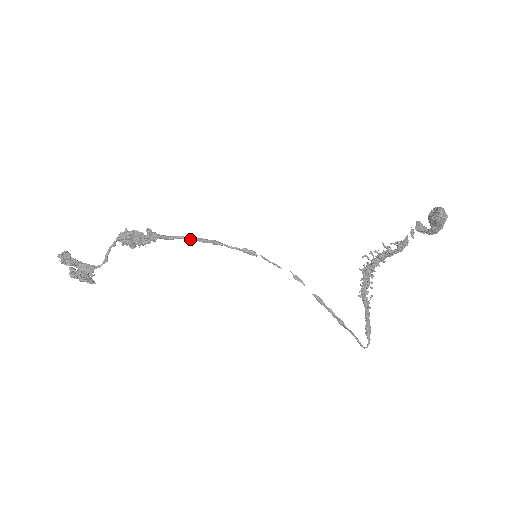
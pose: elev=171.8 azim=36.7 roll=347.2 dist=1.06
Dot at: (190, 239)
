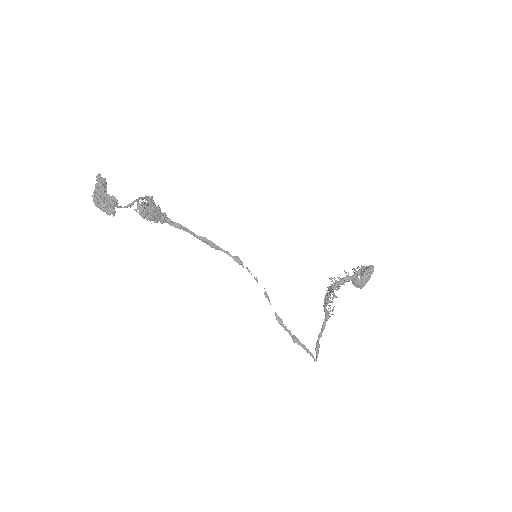
Dot at: (193, 234)
